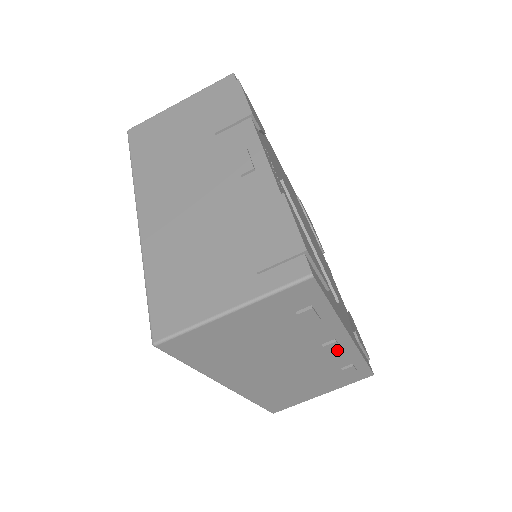
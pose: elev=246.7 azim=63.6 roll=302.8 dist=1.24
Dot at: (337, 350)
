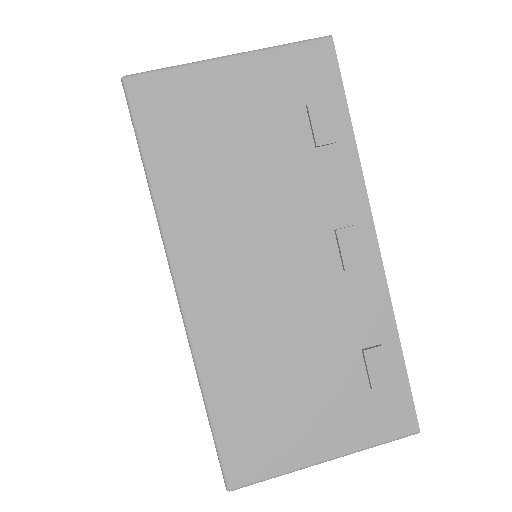
Dot at: (356, 259)
